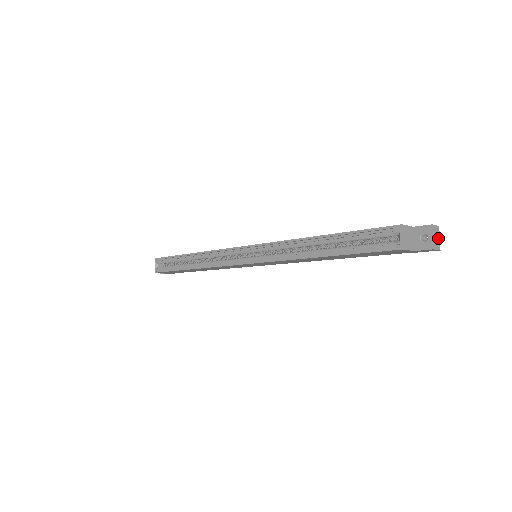
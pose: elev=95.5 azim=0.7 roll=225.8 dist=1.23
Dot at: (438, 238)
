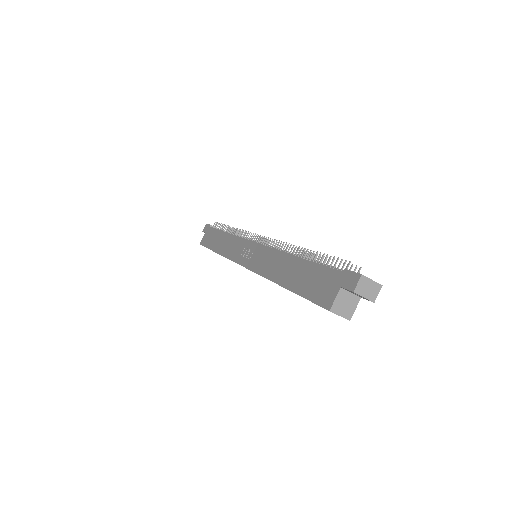
Dot at: (370, 284)
